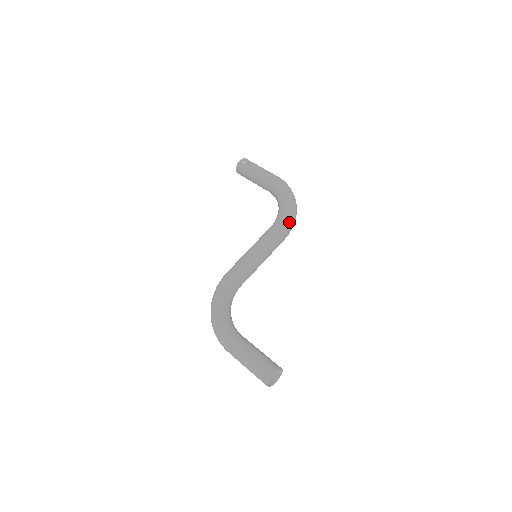
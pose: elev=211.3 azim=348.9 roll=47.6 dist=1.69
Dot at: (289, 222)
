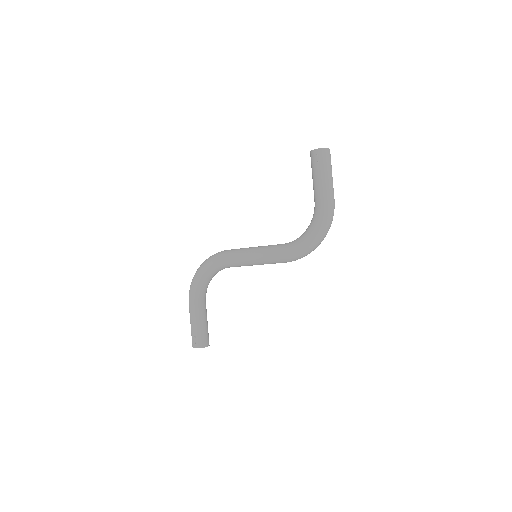
Dot at: (296, 256)
